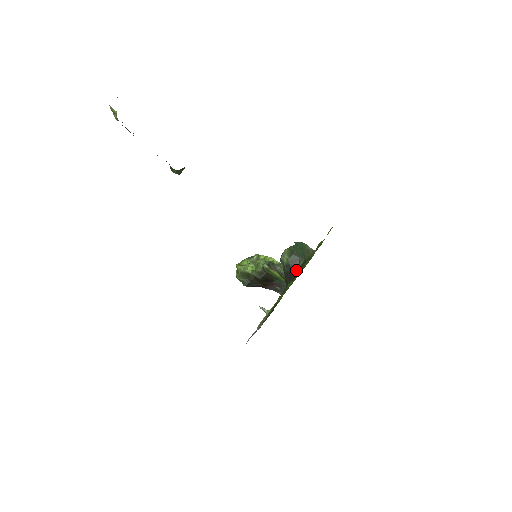
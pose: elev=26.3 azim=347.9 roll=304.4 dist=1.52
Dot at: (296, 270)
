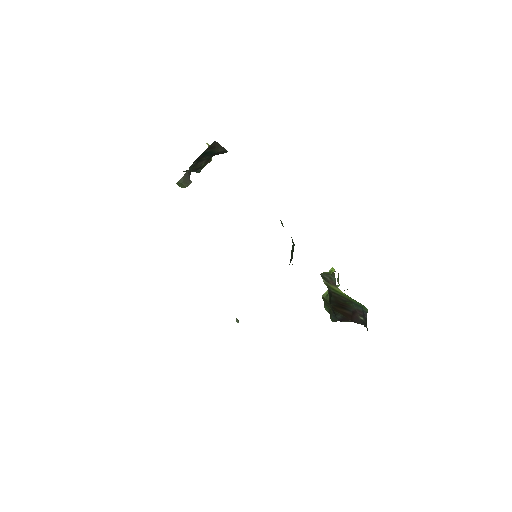
Dot at: occluded
